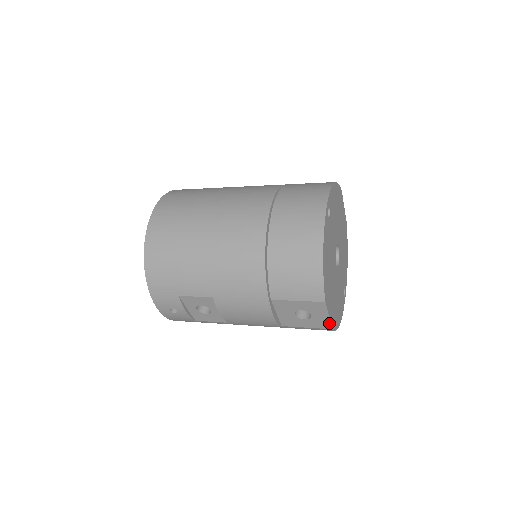
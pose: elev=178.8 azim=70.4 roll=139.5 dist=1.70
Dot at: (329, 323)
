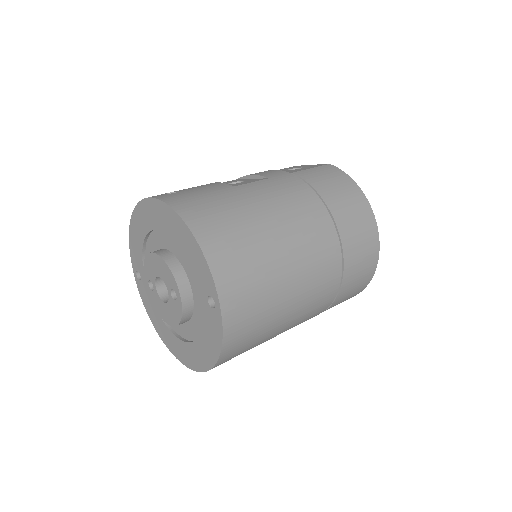
Dot at: occluded
